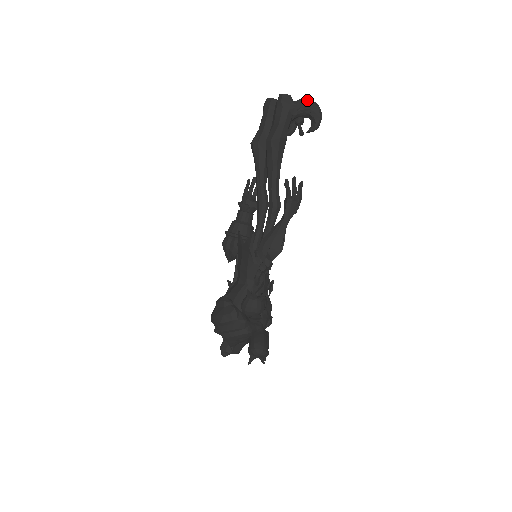
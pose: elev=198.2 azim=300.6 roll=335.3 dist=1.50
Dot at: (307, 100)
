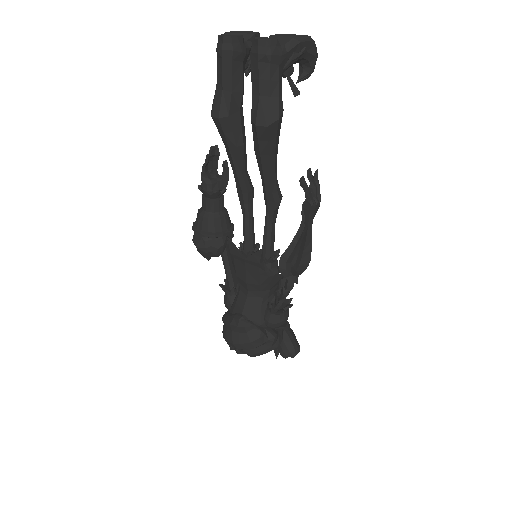
Dot at: (300, 39)
